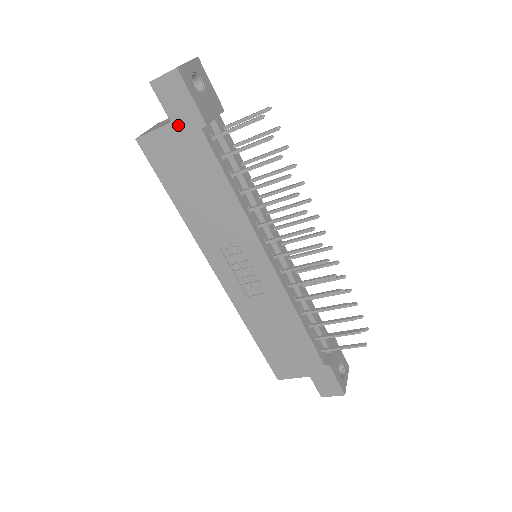
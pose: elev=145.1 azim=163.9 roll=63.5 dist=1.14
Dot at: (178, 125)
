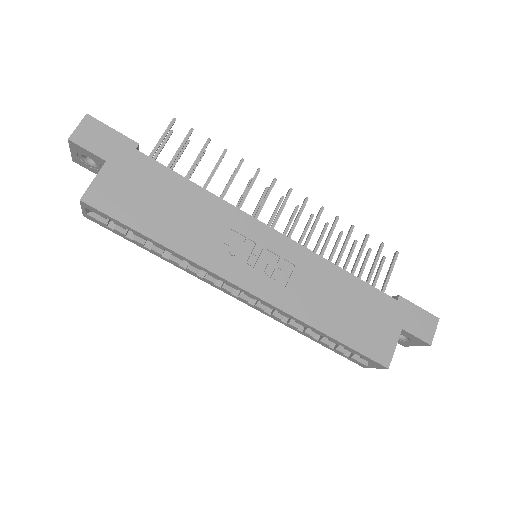
Dot at: (114, 159)
